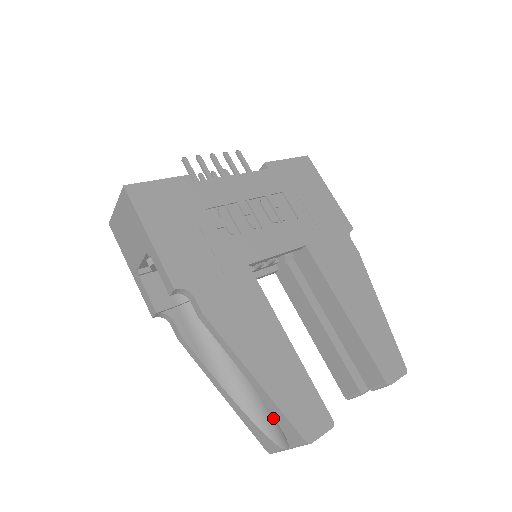
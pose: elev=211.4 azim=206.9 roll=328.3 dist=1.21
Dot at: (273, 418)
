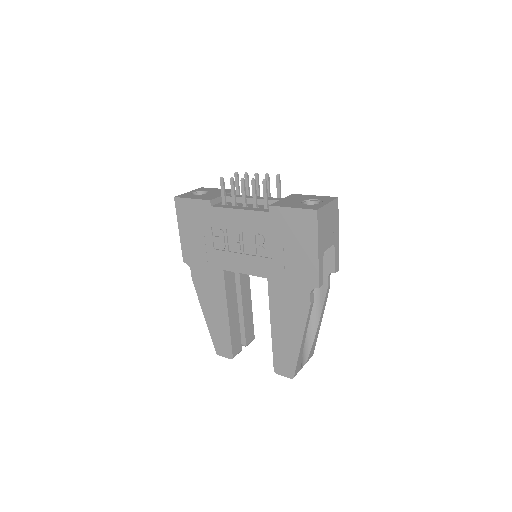
Dot at: occluded
